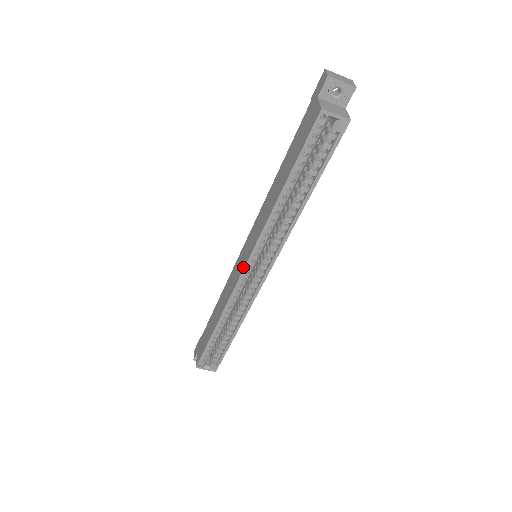
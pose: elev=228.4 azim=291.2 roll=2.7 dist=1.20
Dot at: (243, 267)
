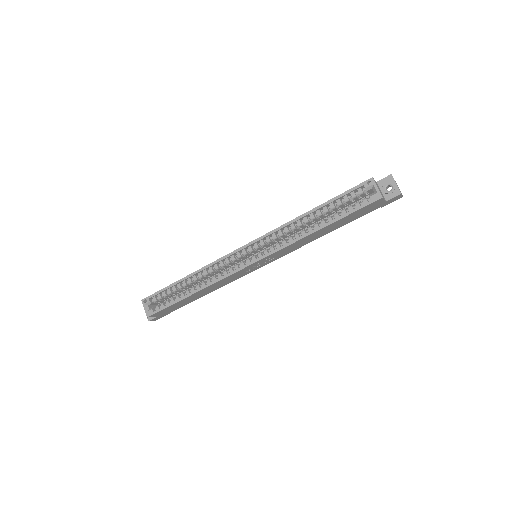
Dot at: (244, 246)
